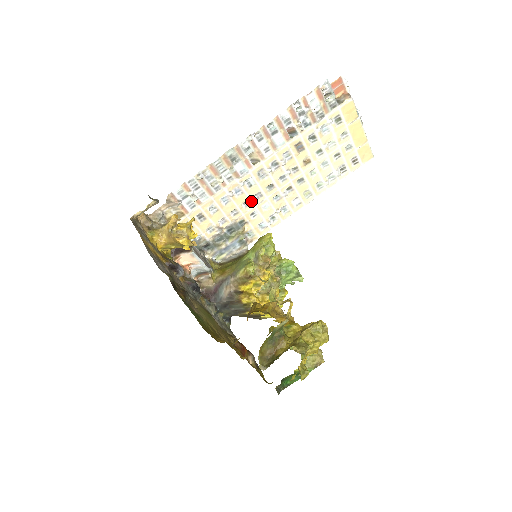
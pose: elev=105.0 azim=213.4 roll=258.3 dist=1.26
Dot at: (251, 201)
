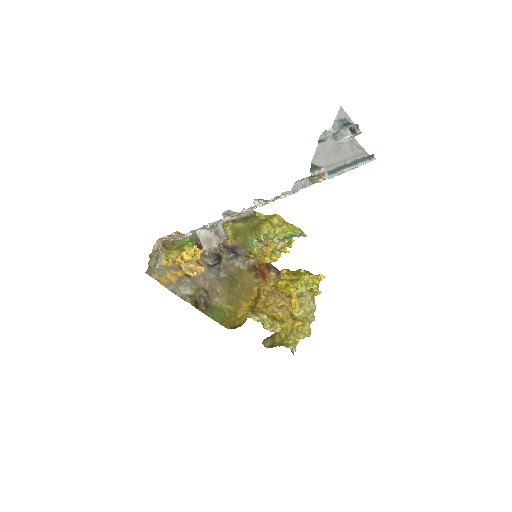
Dot at: occluded
